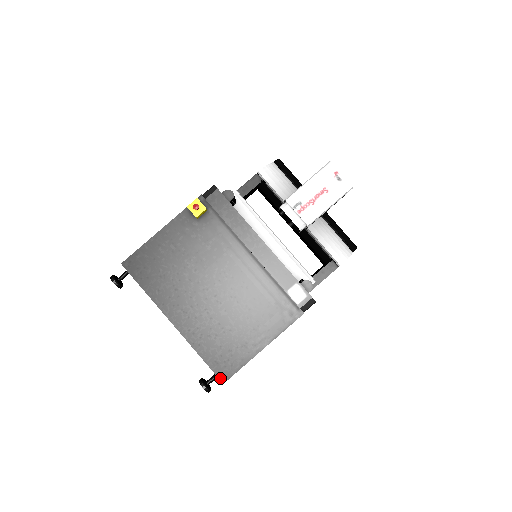
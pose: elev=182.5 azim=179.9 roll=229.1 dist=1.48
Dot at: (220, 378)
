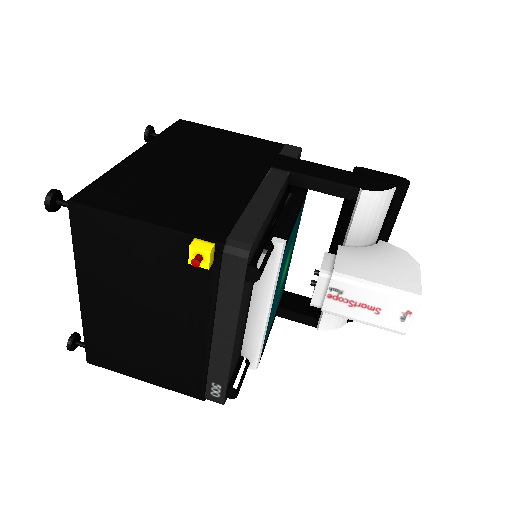
Dot at: (87, 358)
